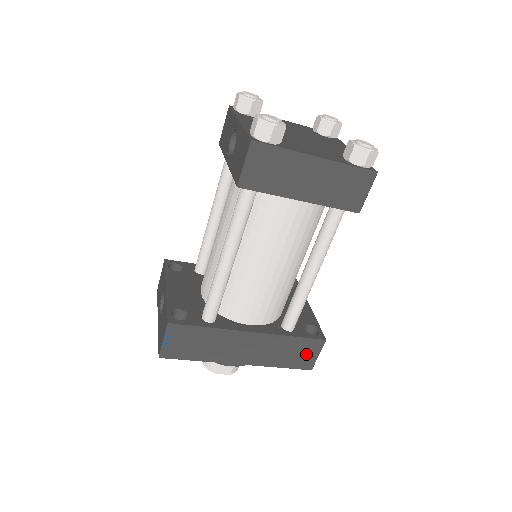
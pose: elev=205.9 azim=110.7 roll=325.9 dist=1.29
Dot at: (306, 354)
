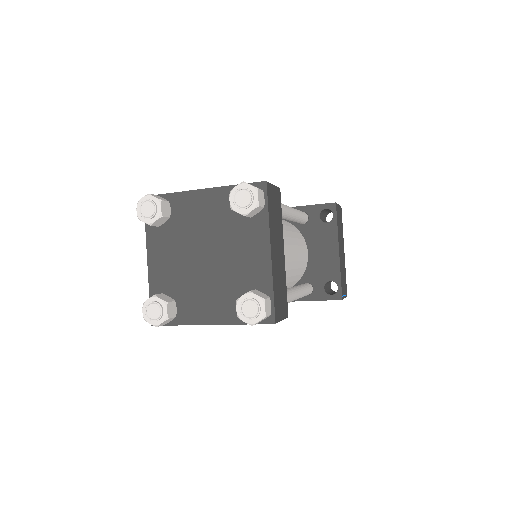
Dot at: occluded
